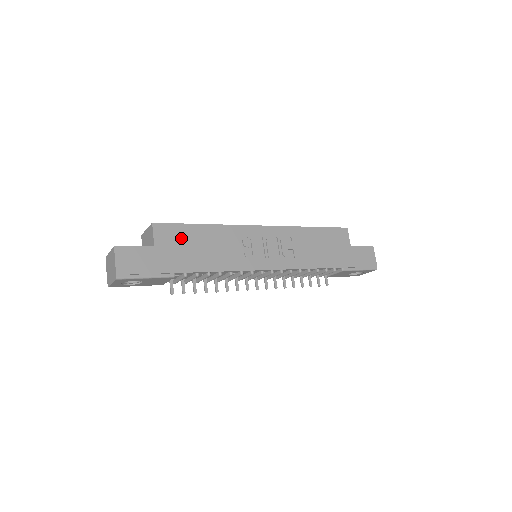
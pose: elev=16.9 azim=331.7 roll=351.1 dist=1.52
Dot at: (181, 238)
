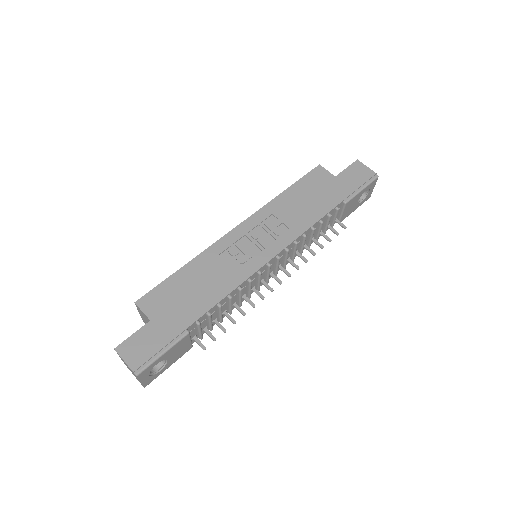
Dot at: (170, 295)
